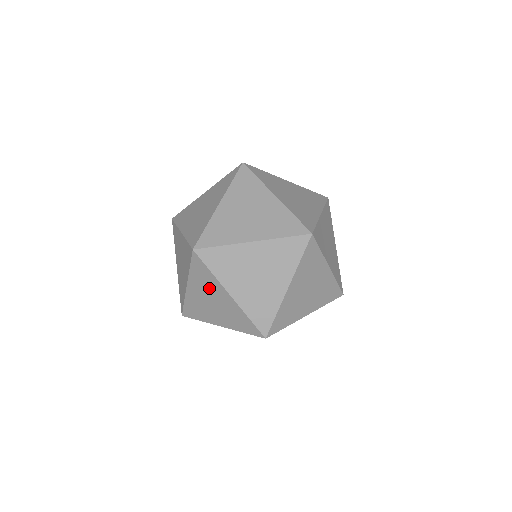
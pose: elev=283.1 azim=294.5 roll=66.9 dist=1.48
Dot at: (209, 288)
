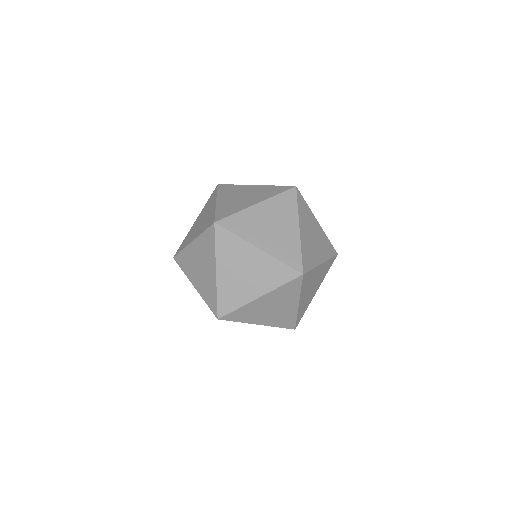
Dot at: (237, 192)
